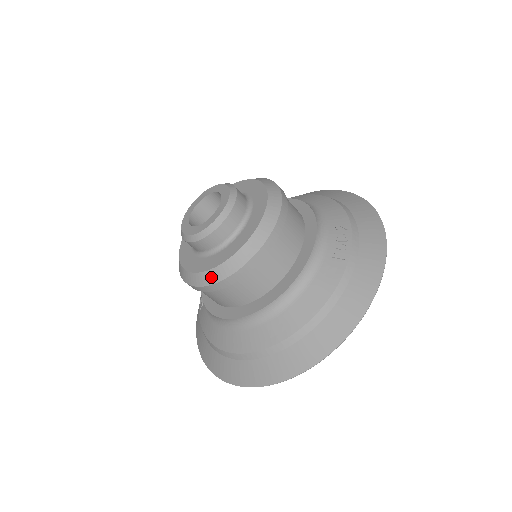
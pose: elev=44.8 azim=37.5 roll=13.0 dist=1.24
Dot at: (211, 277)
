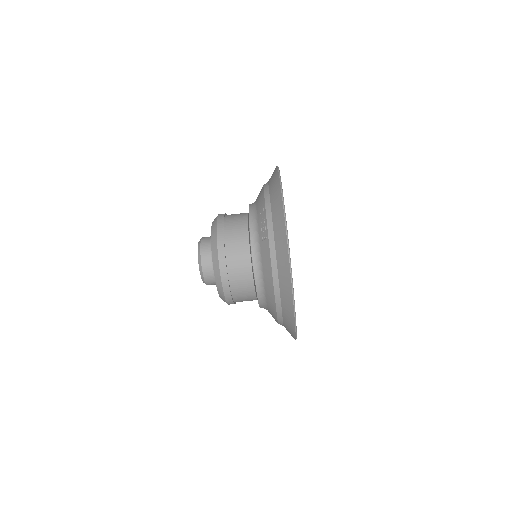
Dot at: (223, 299)
